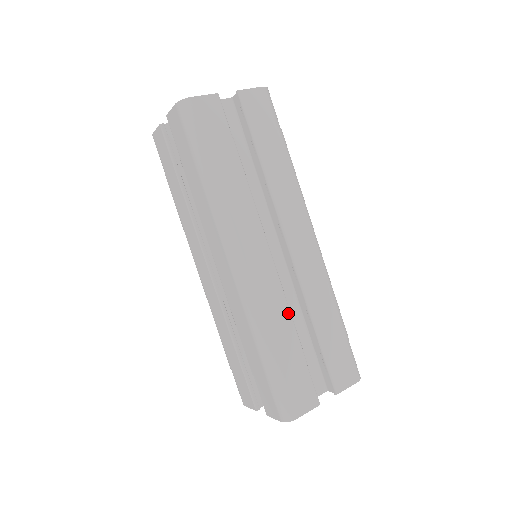
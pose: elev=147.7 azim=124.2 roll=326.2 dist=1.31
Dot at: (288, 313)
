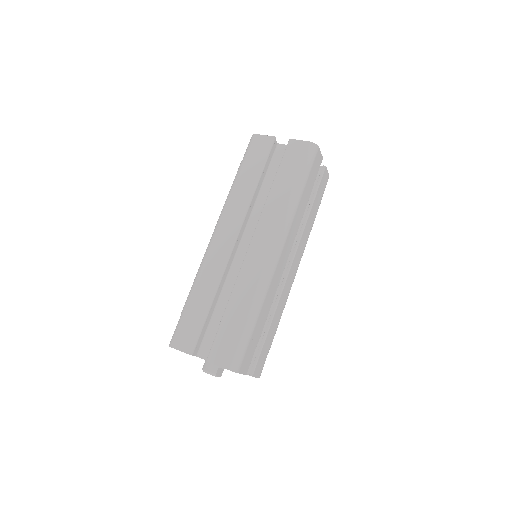
Dot at: (271, 303)
